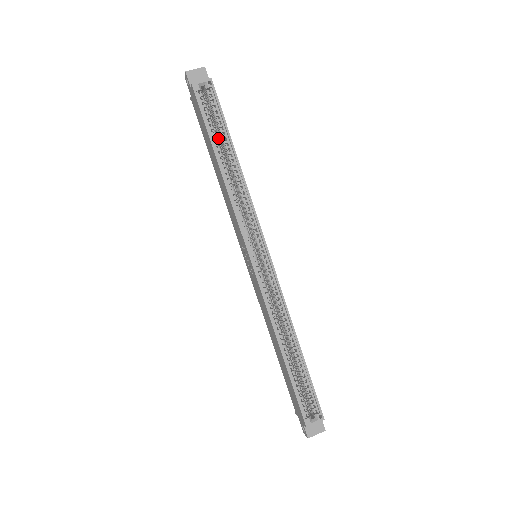
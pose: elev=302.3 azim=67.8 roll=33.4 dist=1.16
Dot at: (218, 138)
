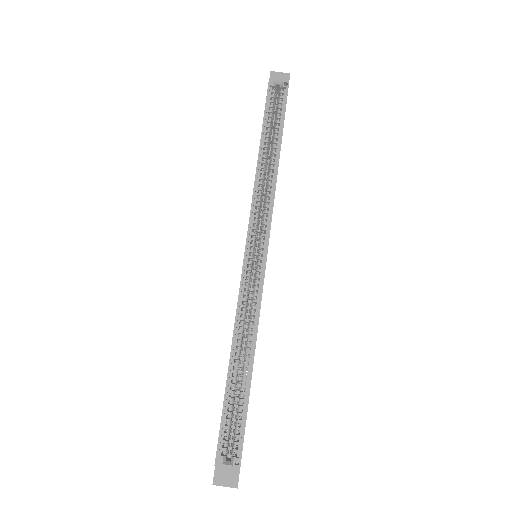
Dot at: occluded
